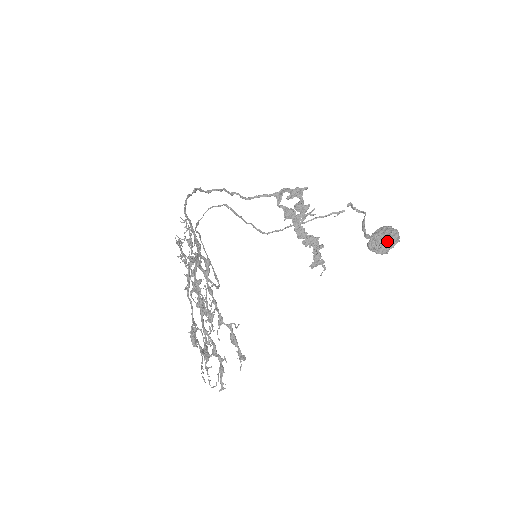
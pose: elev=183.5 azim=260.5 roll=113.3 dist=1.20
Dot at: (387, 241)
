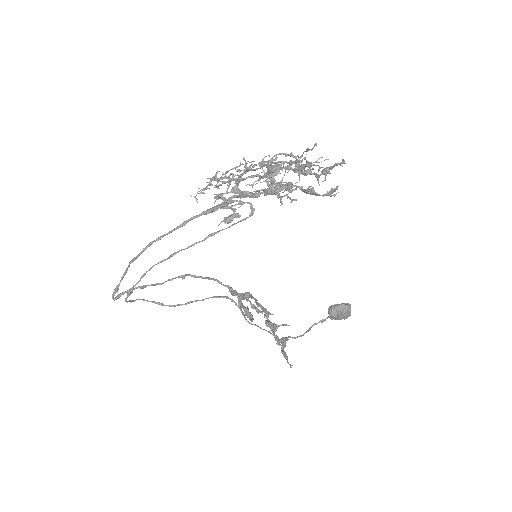
Dot at: (345, 303)
